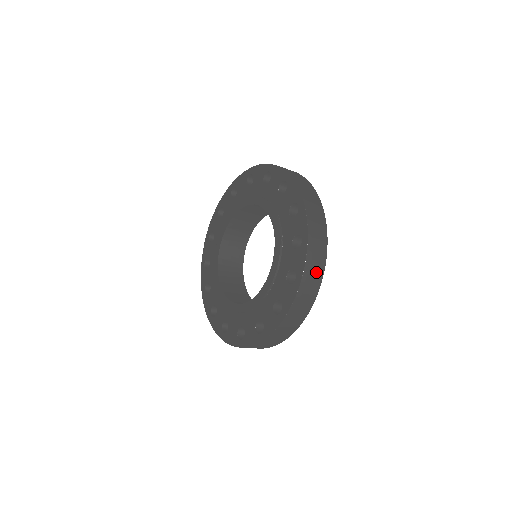
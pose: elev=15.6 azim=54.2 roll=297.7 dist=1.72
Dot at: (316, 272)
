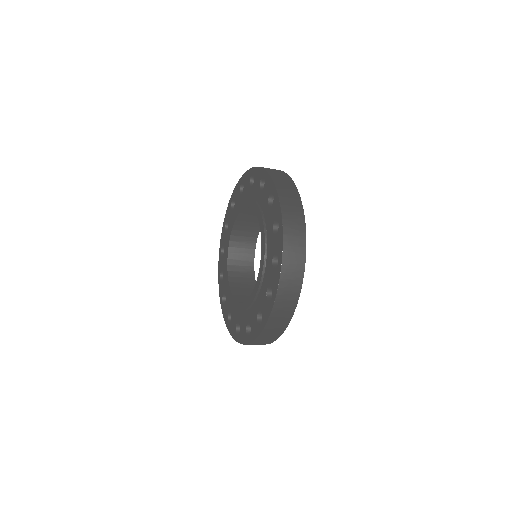
Dot at: (287, 184)
